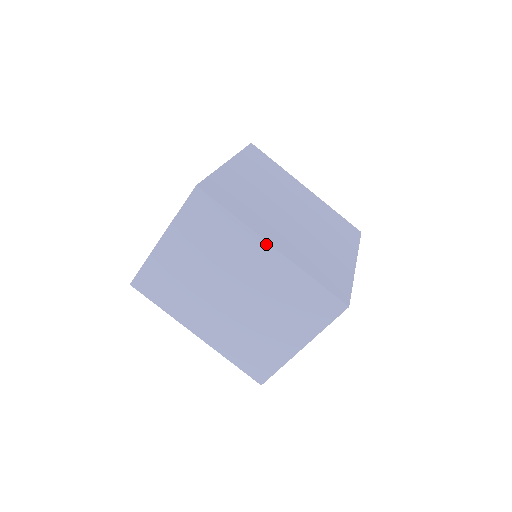
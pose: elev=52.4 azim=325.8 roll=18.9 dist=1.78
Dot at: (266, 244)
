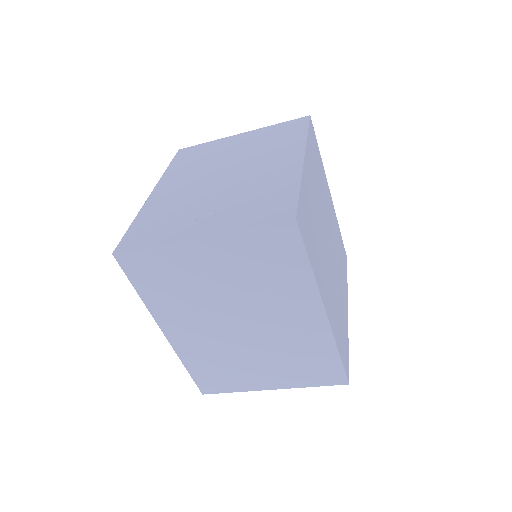
Dot at: (321, 308)
